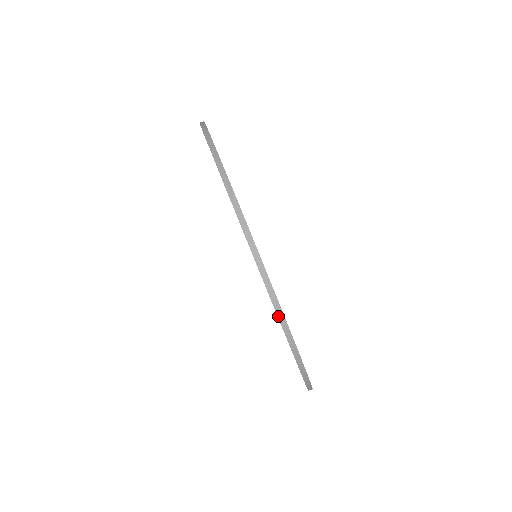
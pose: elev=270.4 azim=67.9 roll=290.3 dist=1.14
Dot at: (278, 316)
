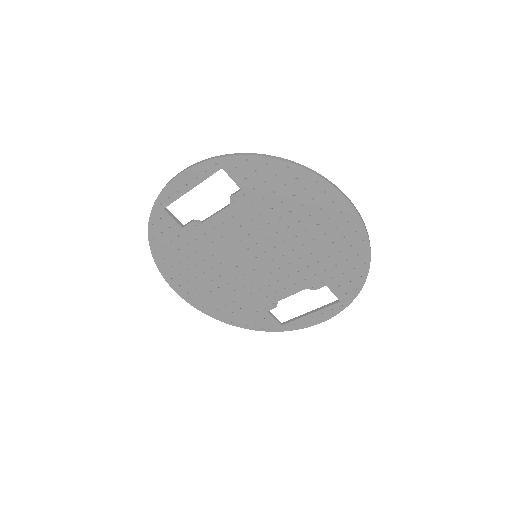
Dot at: (177, 176)
